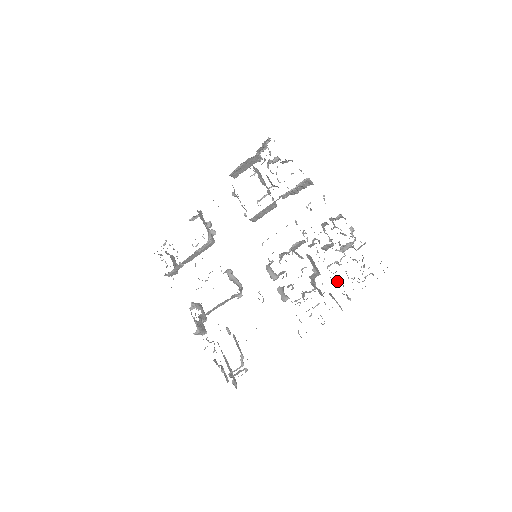
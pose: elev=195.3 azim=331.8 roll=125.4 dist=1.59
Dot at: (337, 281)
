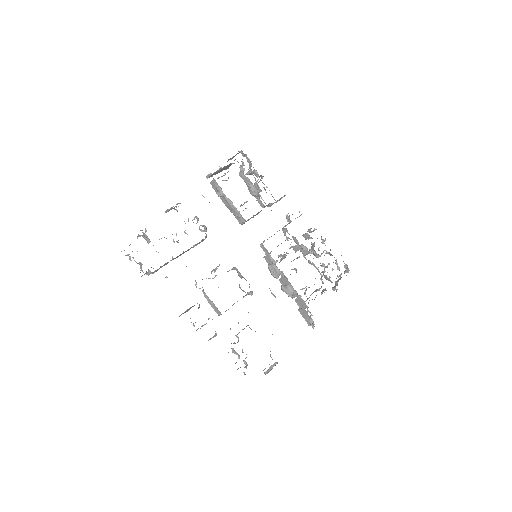
Dot at: (328, 278)
